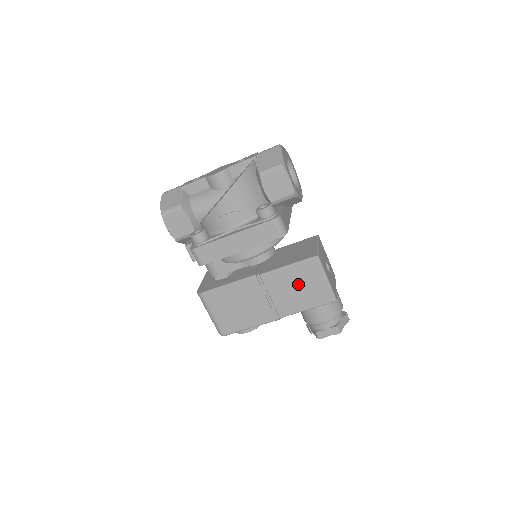
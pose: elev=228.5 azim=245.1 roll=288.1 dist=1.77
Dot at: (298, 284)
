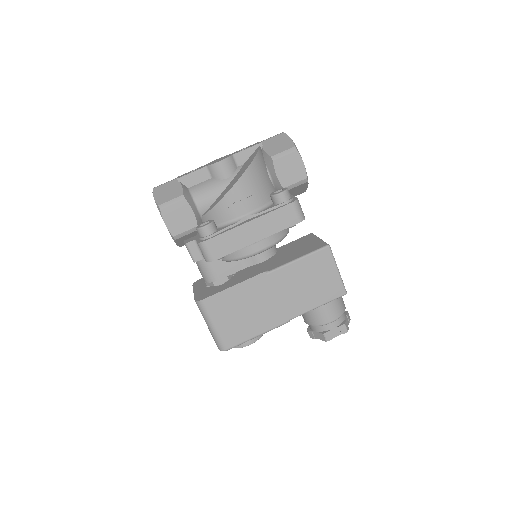
Dot at: (309, 278)
